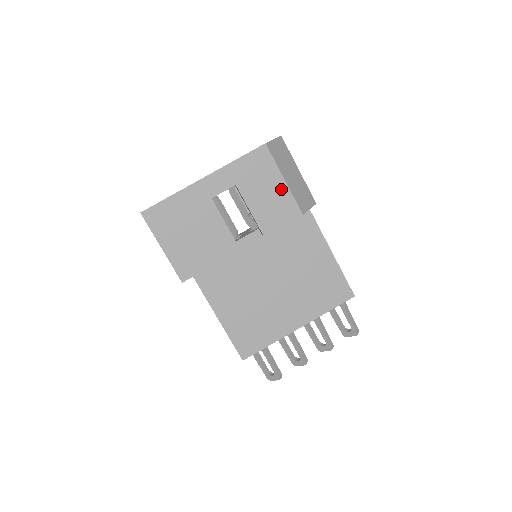
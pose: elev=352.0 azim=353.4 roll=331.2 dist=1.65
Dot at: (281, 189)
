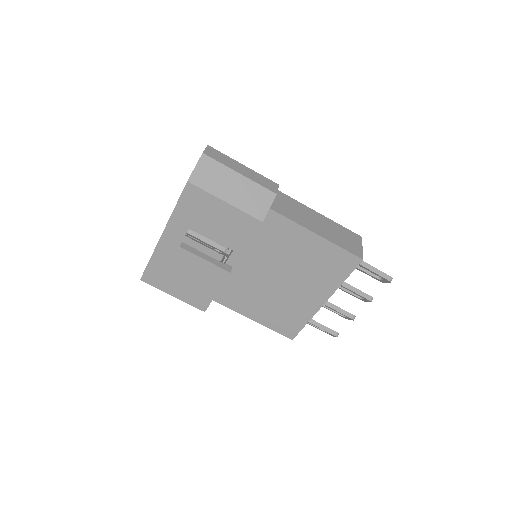
Dot at: (228, 211)
